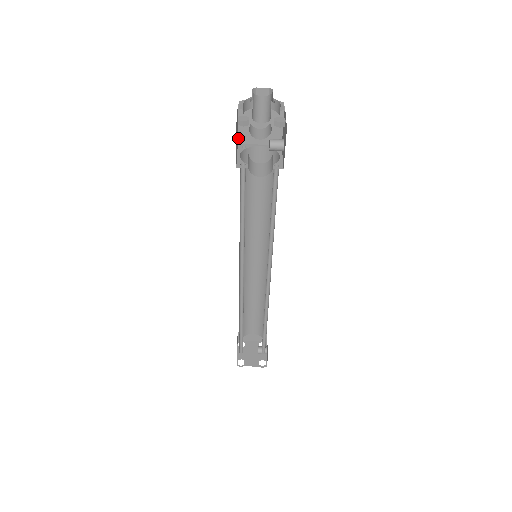
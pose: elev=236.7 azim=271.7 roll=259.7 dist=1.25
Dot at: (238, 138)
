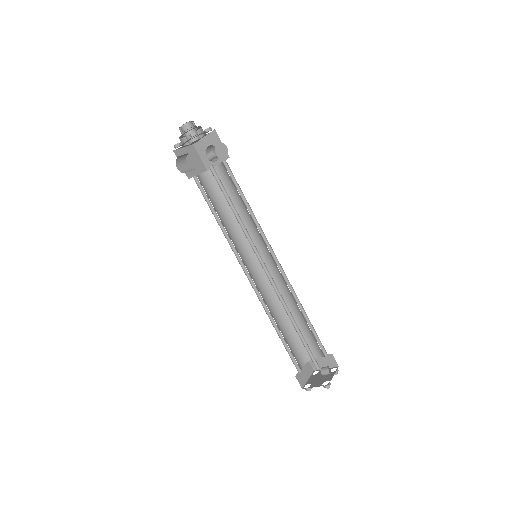
Dot at: (205, 167)
